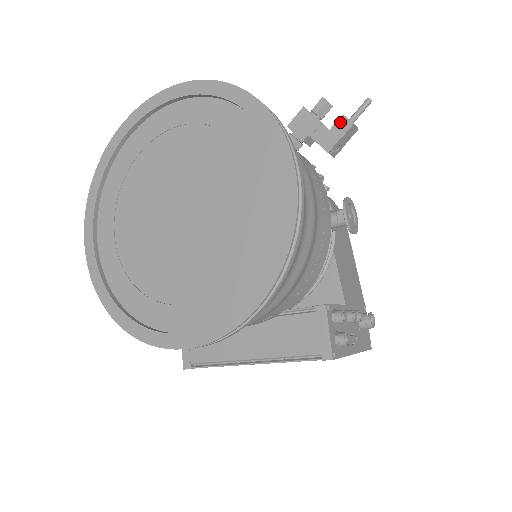
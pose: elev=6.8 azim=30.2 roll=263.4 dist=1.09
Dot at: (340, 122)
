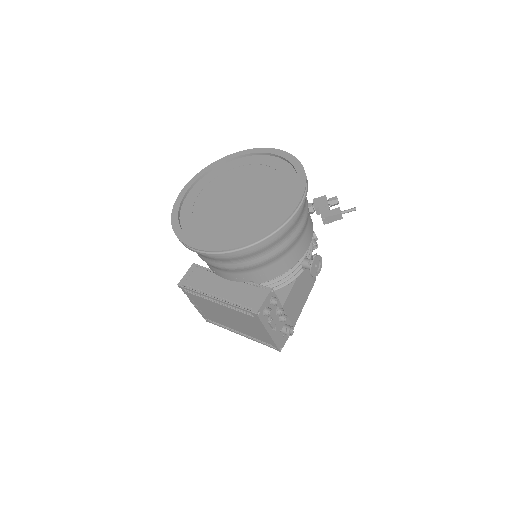
Dot at: (336, 209)
